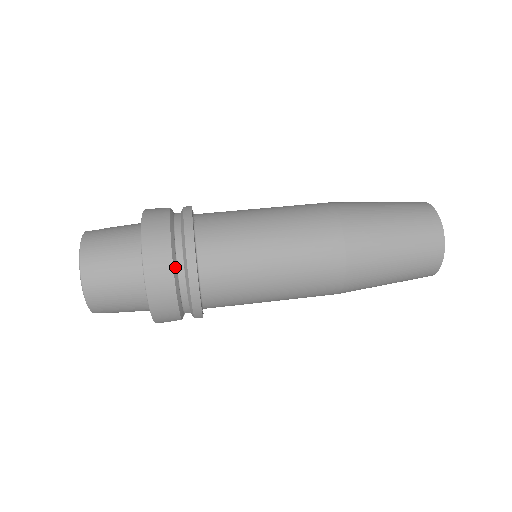
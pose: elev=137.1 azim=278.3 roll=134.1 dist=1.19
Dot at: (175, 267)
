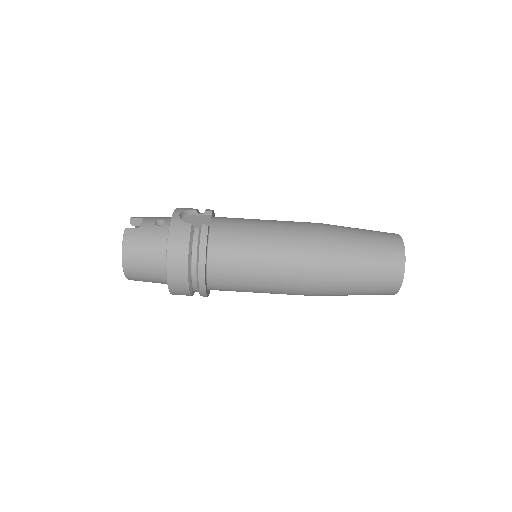
Dot at: (190, 281)
